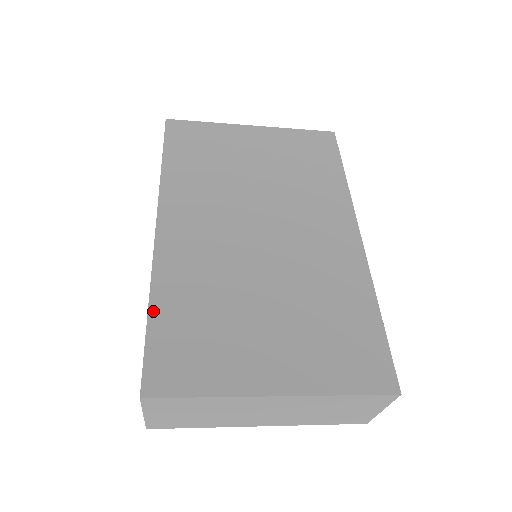
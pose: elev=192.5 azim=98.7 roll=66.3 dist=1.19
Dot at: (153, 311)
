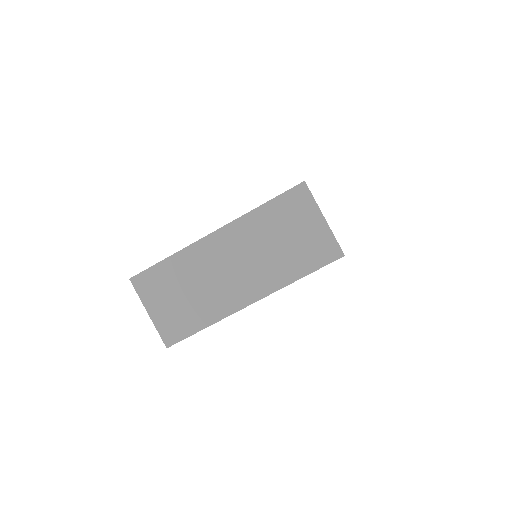
Dot at: occluded
